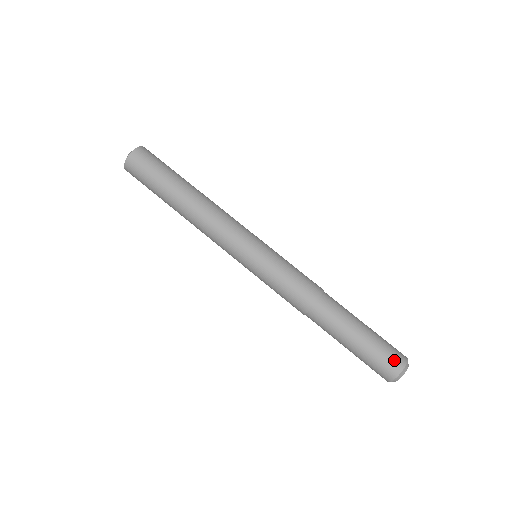
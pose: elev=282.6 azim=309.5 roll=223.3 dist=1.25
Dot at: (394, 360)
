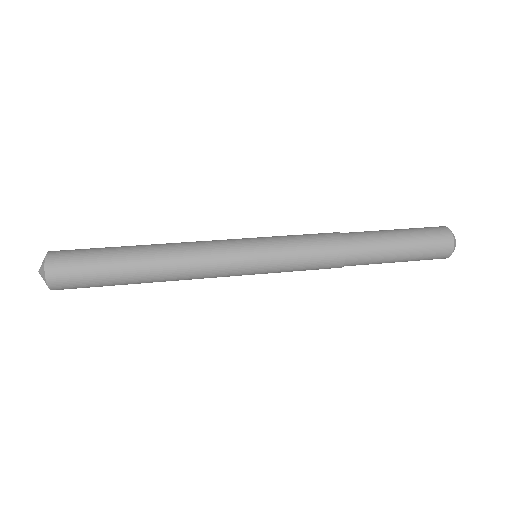
Dot at: occluded
